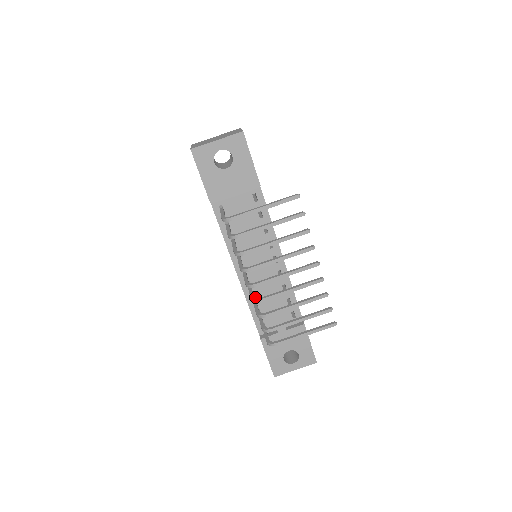
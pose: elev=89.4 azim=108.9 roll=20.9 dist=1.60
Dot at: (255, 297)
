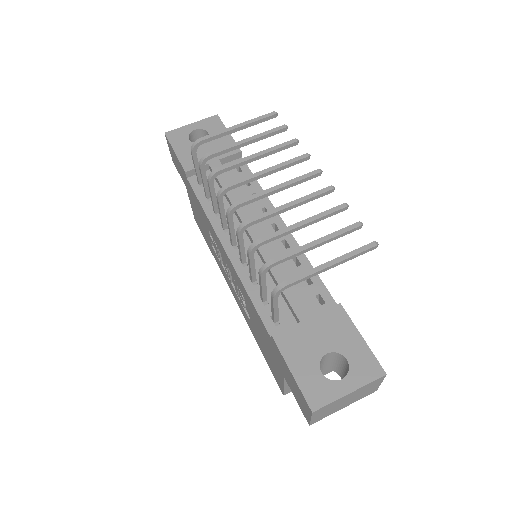
Dot at: (255, 278)
